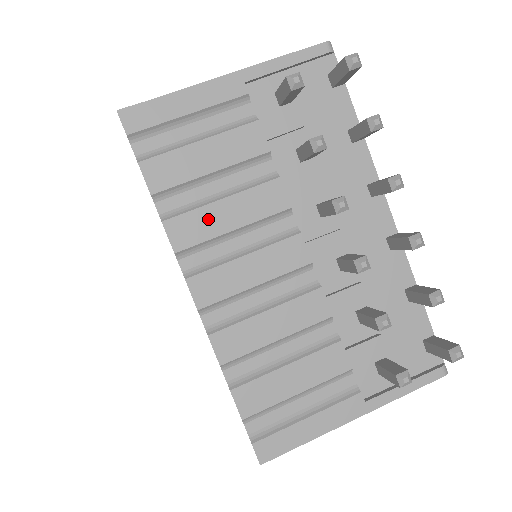
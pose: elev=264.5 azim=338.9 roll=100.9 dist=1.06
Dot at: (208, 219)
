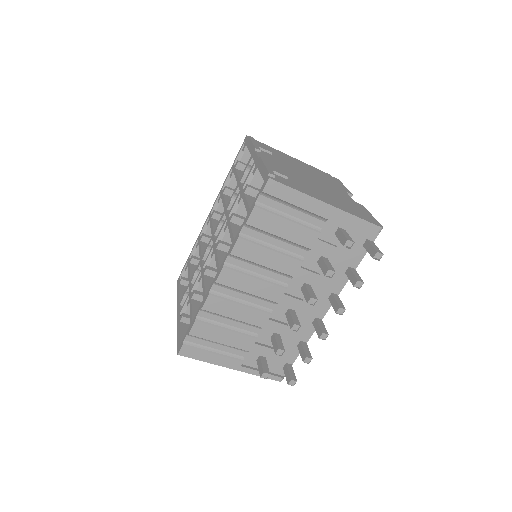
Dot at: (258, 253)
